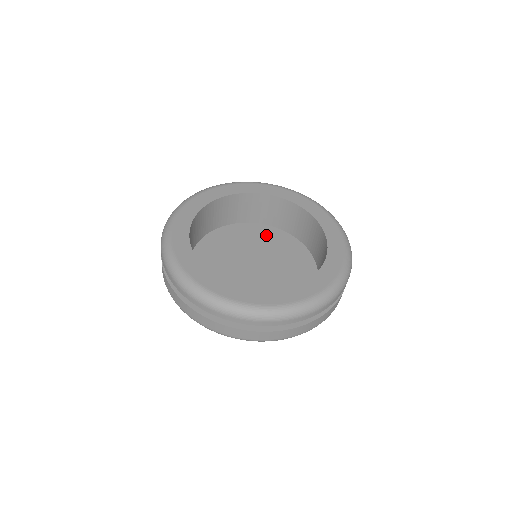
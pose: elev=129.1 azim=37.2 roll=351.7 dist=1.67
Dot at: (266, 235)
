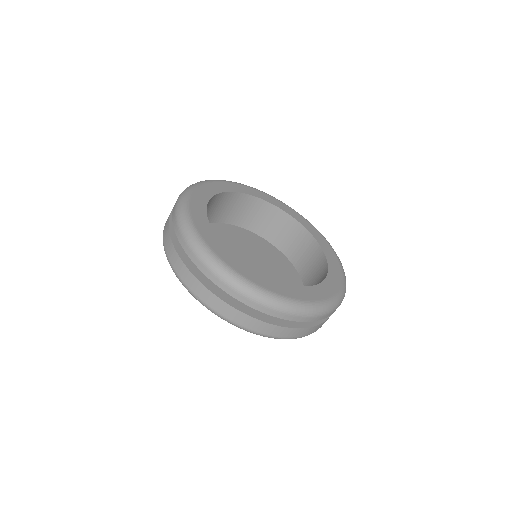
Dot at: (237, 235)
